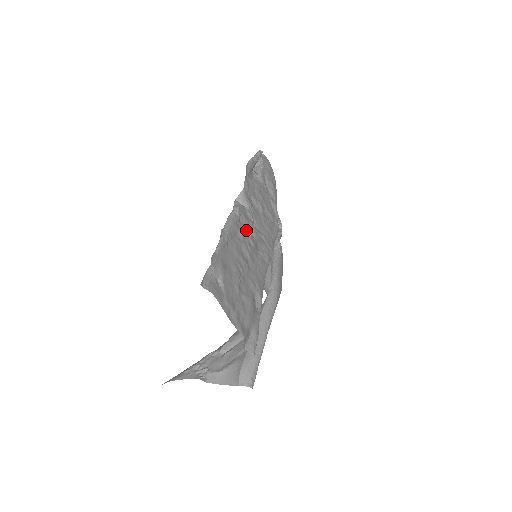
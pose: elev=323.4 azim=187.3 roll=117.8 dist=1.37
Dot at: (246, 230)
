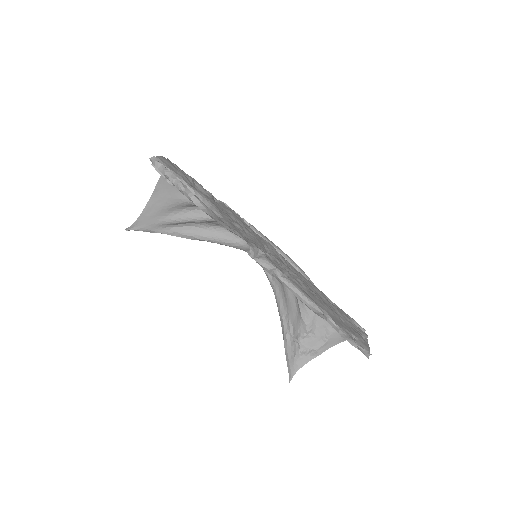
Dot at: (288, 273)
